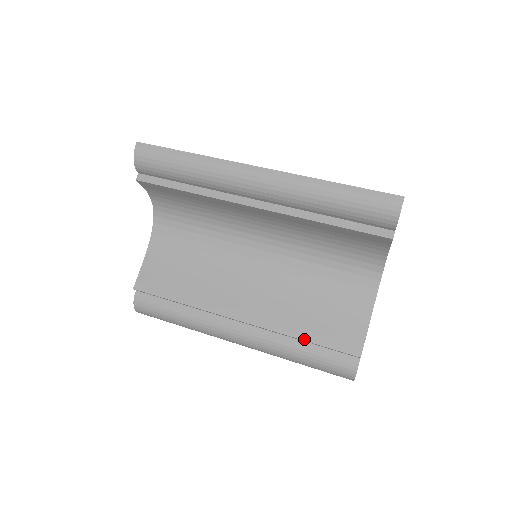
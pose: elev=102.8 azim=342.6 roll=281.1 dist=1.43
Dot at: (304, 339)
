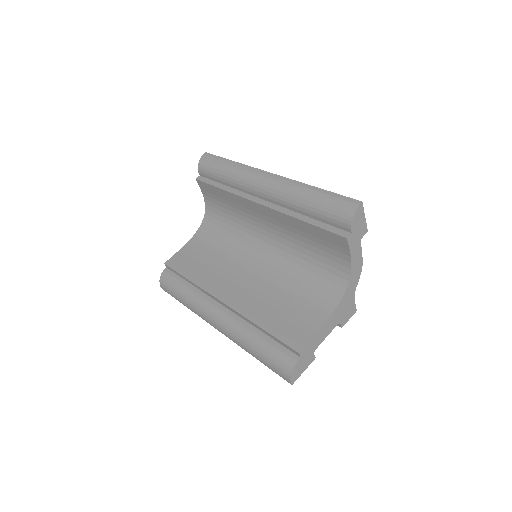
Dot at: (261, 326)
